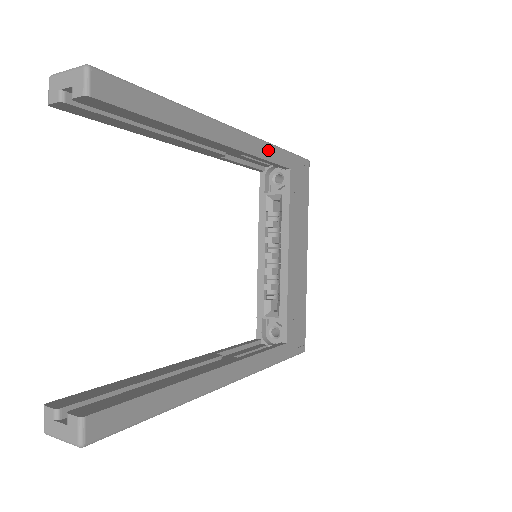
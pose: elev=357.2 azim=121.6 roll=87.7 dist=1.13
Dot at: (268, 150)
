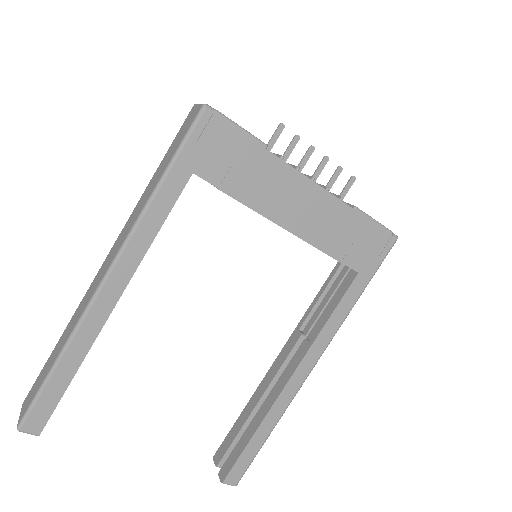
Dot at: (150, 219)
